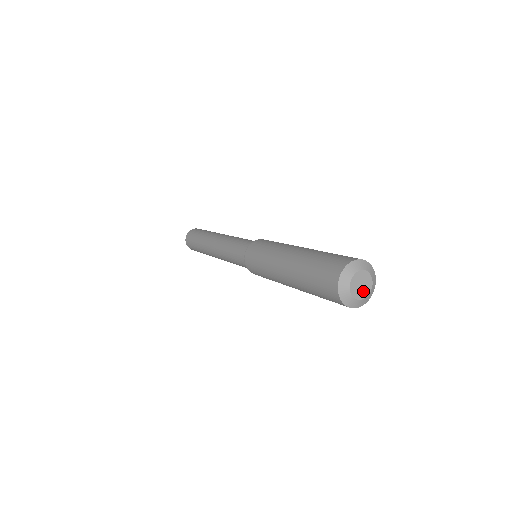
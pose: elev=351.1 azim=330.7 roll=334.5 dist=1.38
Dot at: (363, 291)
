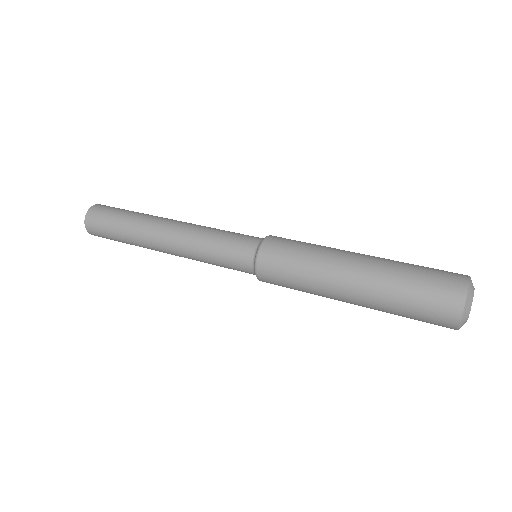
Dot at: occluded
